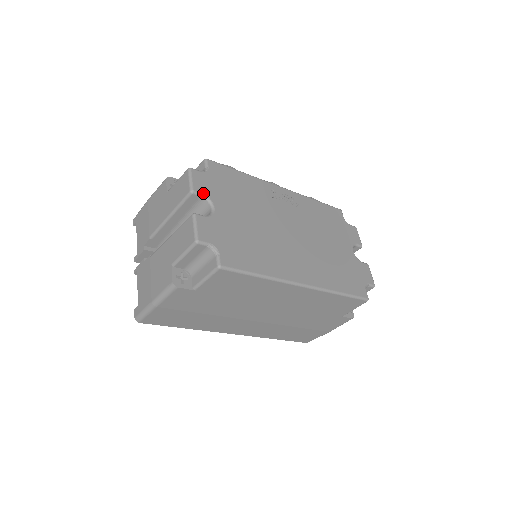
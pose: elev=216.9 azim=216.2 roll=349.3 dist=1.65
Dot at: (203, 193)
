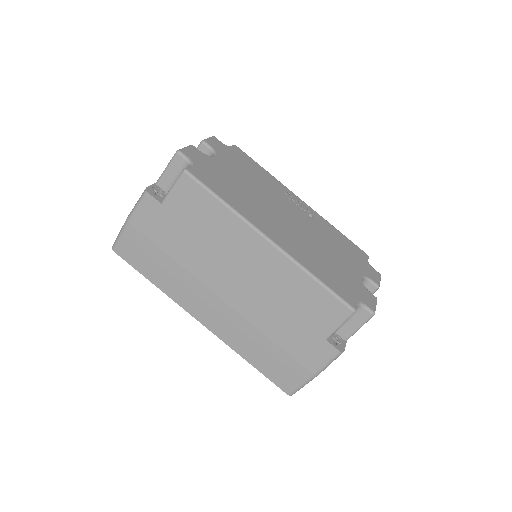
Dot at: (212, 147)
